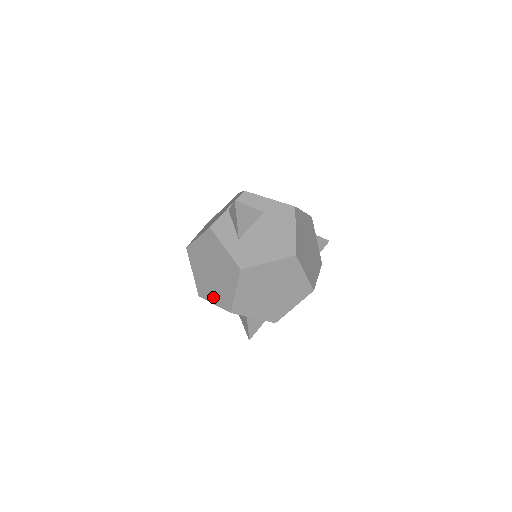
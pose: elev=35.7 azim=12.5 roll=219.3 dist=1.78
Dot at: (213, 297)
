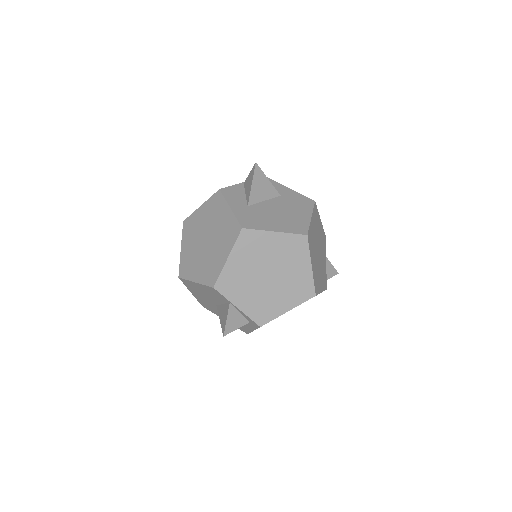
Dot at: (197, 273)
